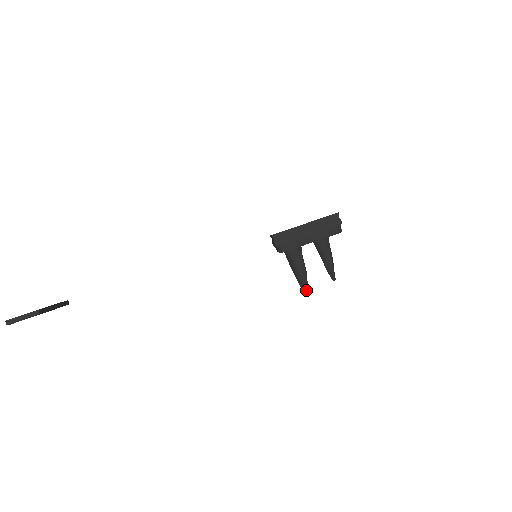
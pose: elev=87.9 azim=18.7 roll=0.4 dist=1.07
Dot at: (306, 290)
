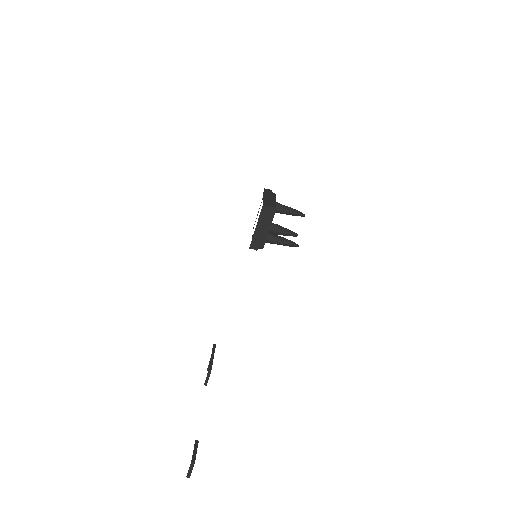
Dot at: (295, 246)
